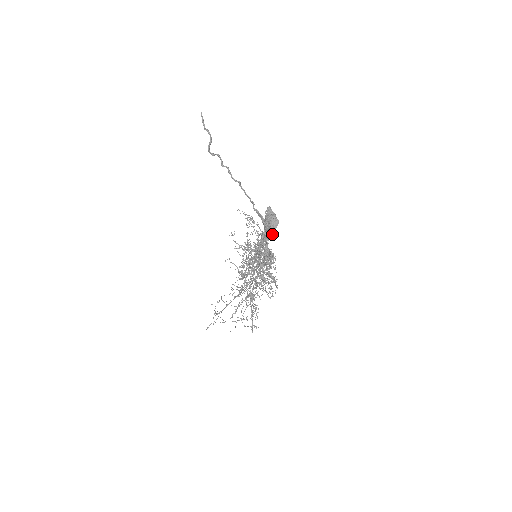
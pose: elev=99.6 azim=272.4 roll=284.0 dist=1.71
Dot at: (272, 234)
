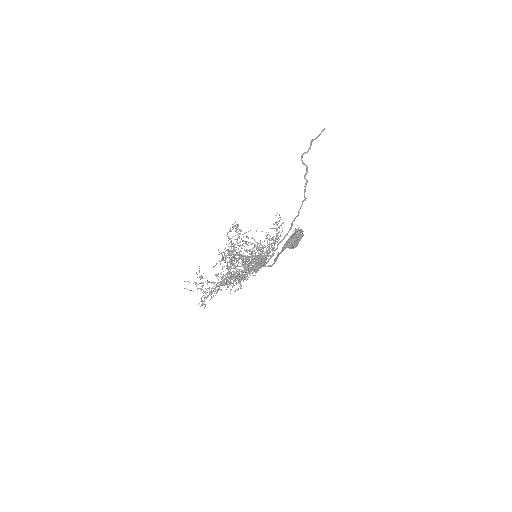
Dot at: (283, 250)
